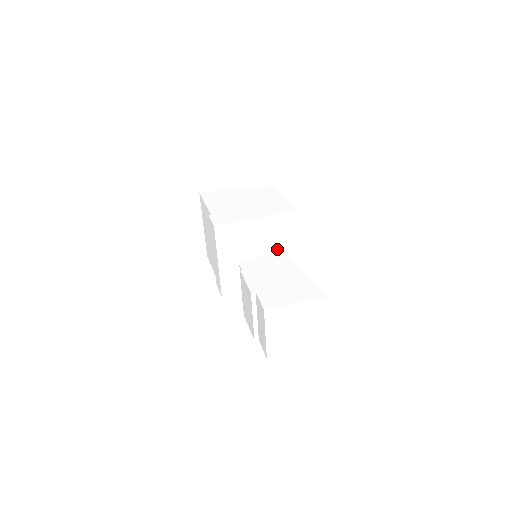
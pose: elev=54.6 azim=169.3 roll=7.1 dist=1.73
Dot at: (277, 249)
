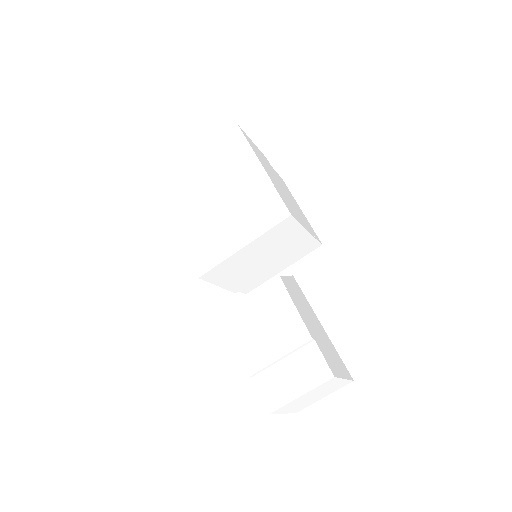
Dot at: occluded
